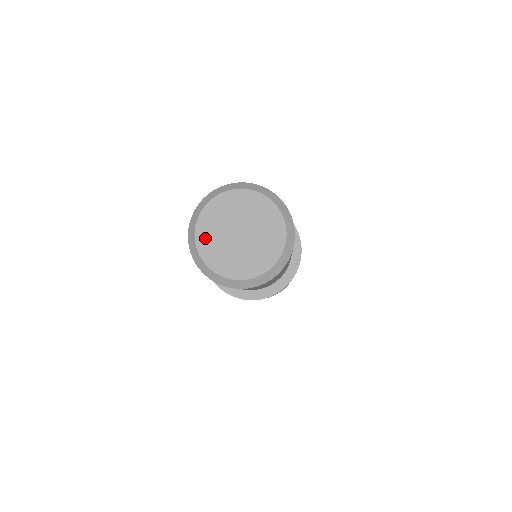
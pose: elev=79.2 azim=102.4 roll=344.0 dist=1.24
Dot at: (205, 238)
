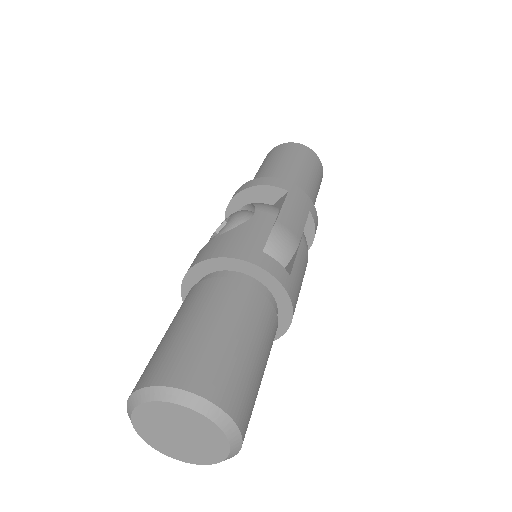
Dot at: (156, 444)
